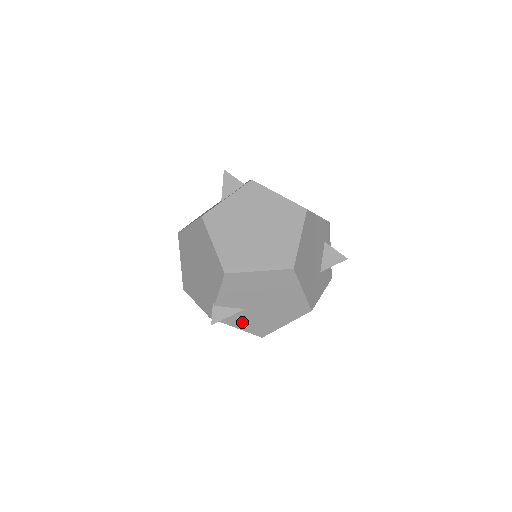
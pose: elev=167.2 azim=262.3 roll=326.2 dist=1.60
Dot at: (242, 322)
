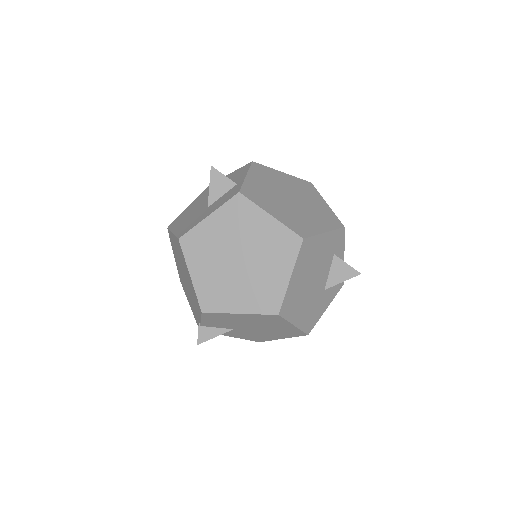
Dot at: (234, 334)
